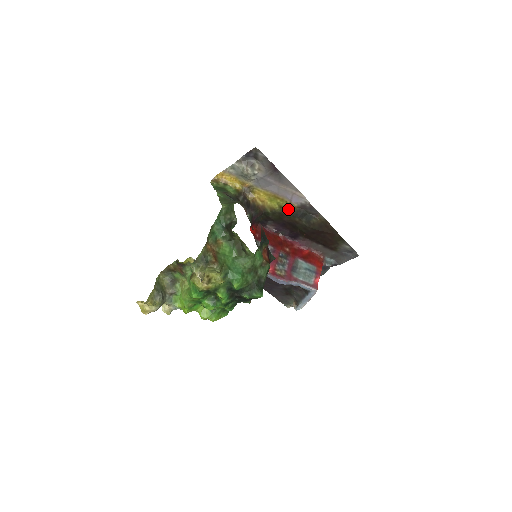
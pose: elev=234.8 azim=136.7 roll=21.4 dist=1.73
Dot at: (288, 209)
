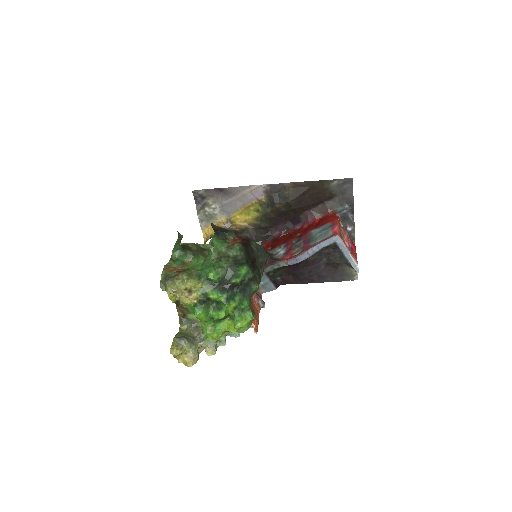
Dot at: (263, 206)
